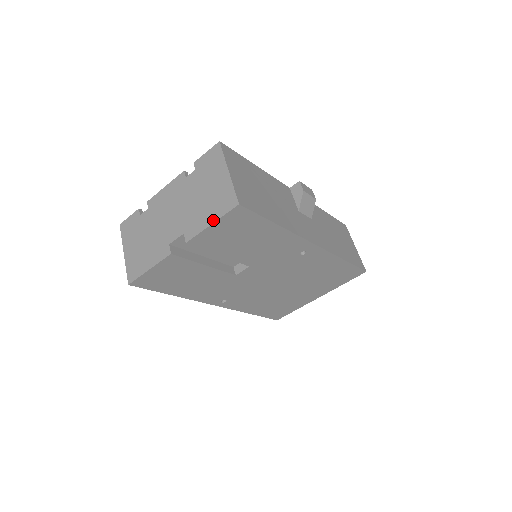
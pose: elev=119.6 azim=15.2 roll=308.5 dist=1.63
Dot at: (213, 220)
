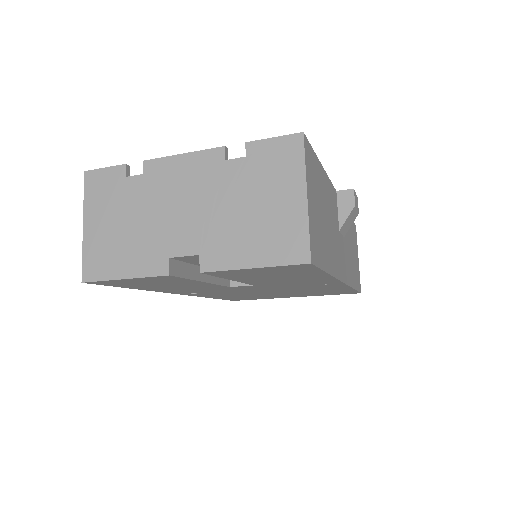
Dot at: (258, 263)
